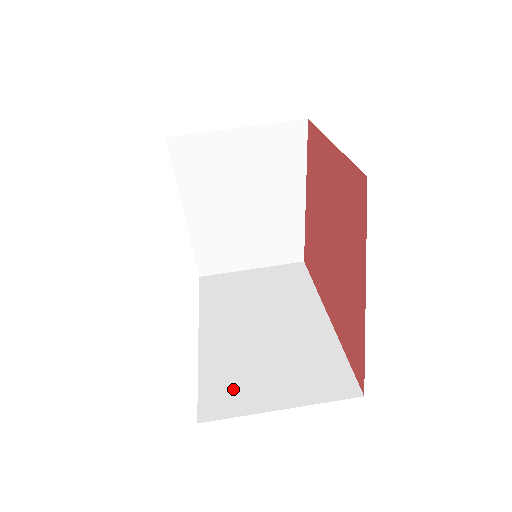
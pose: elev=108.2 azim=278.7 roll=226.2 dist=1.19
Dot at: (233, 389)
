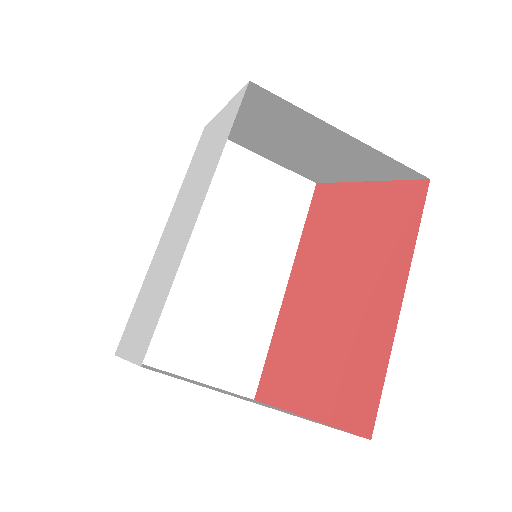
Dot at: (161, 332)
